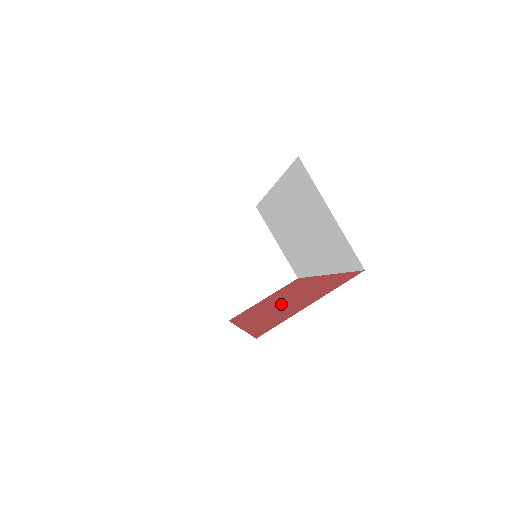
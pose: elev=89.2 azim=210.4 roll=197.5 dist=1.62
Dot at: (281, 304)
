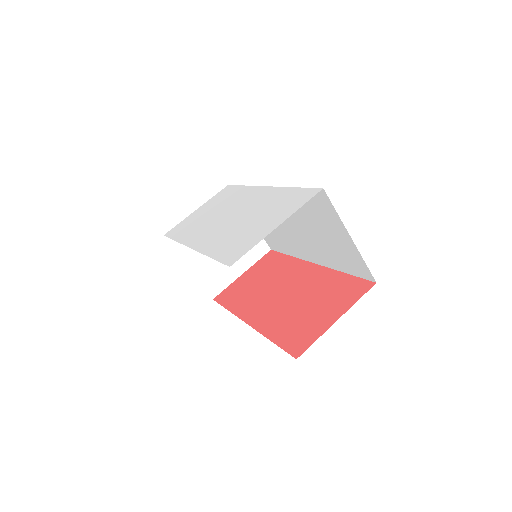
Dot at: (285, 300)
